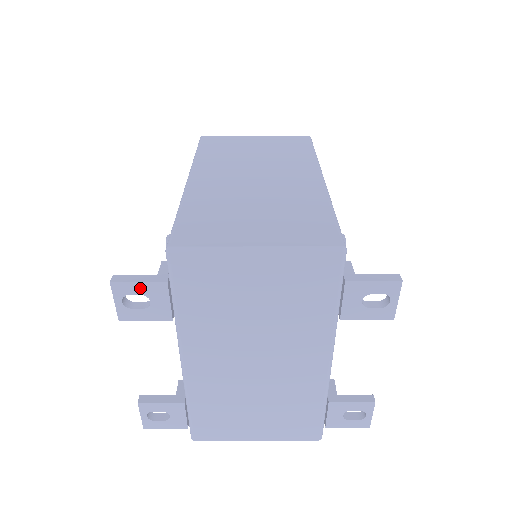
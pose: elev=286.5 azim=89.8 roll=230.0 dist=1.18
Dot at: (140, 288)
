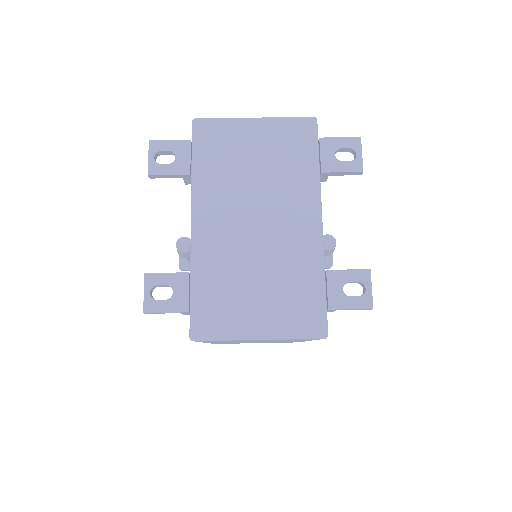
Dot at: (170, 145)
